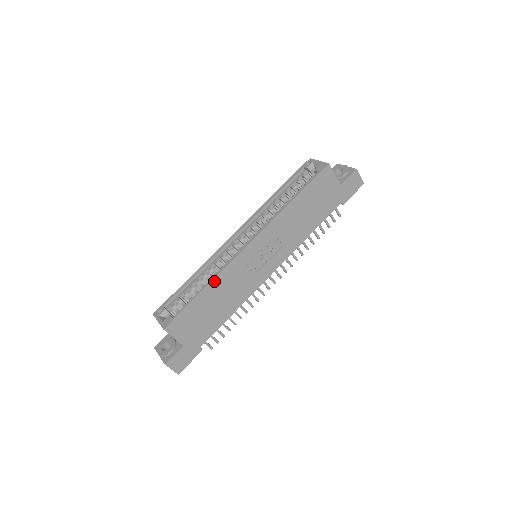
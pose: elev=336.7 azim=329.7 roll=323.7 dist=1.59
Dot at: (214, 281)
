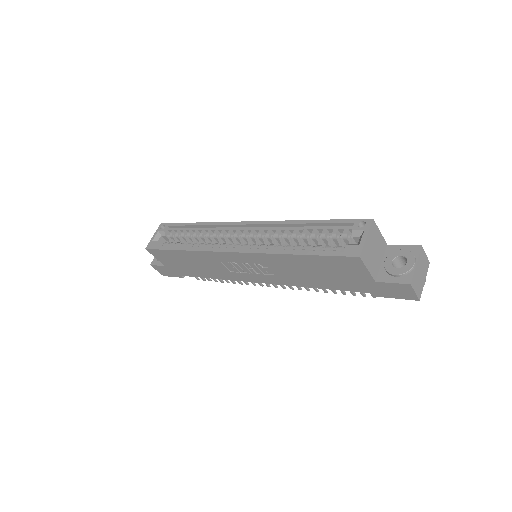
Dot at: (191, 252)
